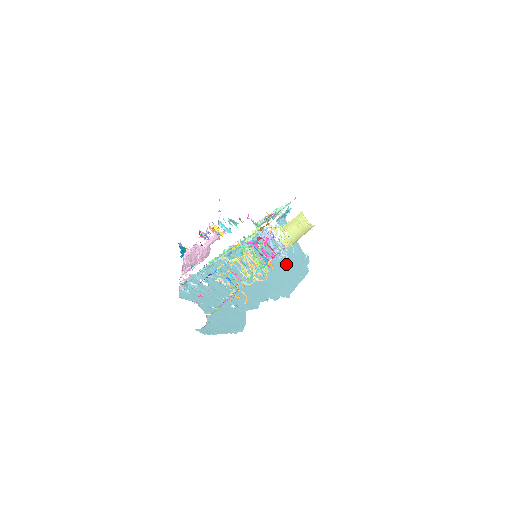
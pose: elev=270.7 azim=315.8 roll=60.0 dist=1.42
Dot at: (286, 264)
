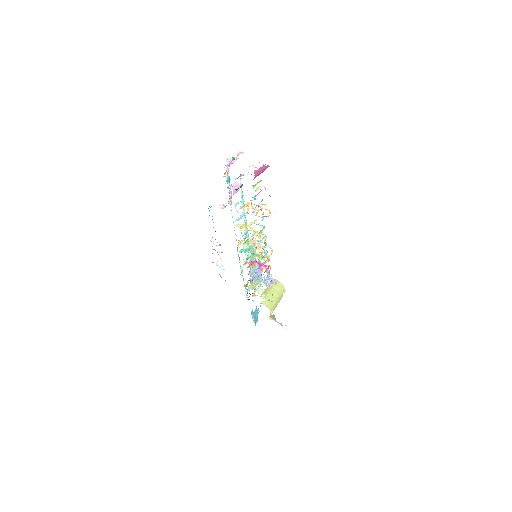
Dot at: occluded
